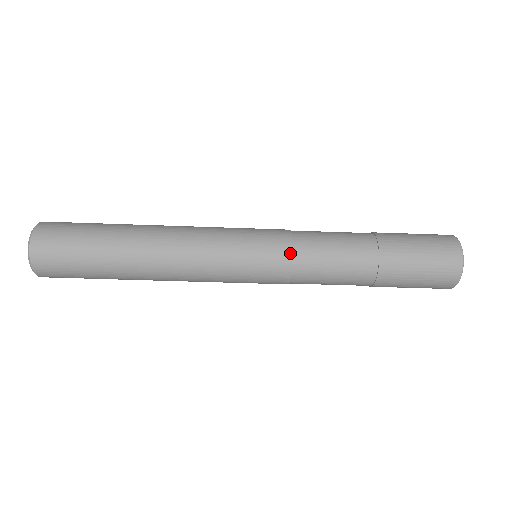
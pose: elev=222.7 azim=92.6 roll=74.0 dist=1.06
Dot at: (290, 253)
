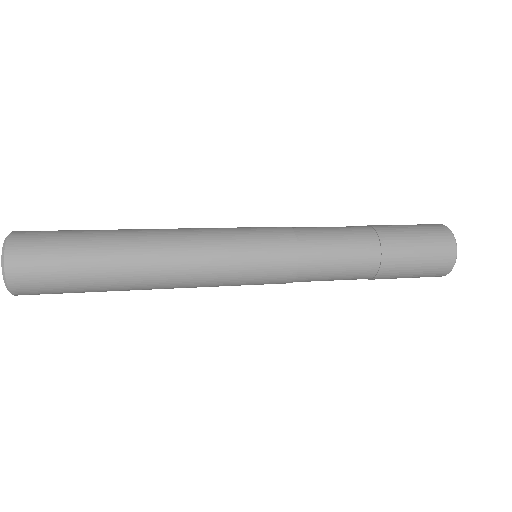
Dot at: (295, 268)
